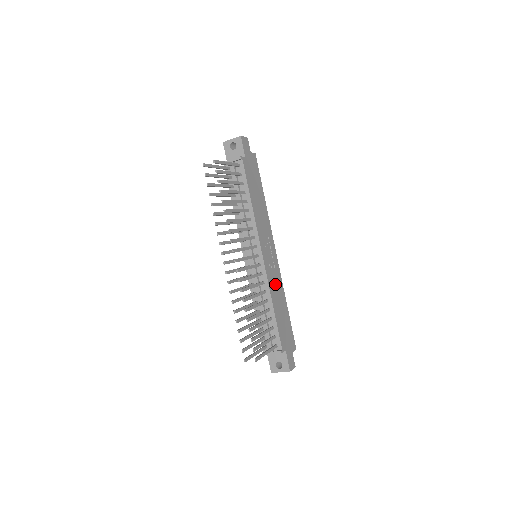
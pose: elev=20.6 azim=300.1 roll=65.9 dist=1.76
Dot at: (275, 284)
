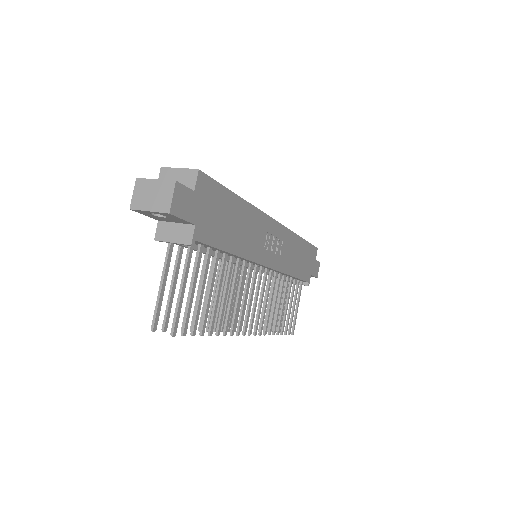
Dot at: (287, 254)
